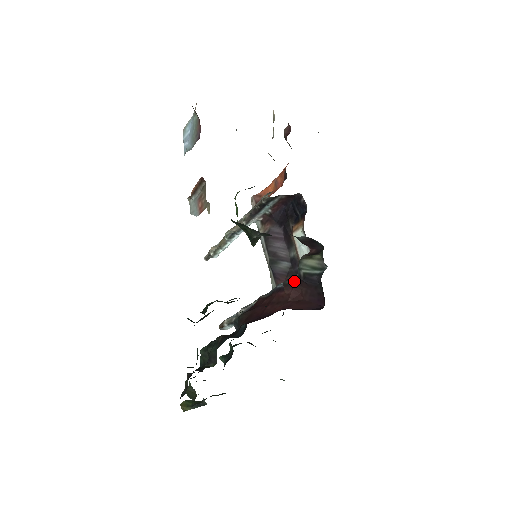
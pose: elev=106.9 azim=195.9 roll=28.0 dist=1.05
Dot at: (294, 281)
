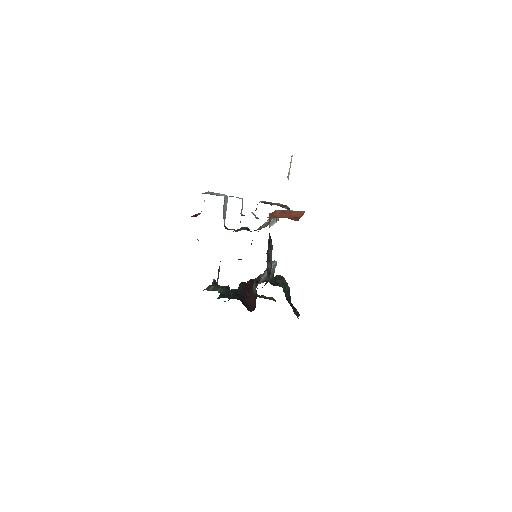
Dot at: occluded
